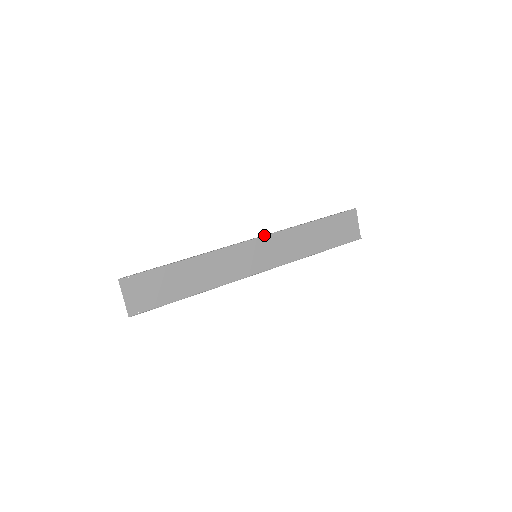
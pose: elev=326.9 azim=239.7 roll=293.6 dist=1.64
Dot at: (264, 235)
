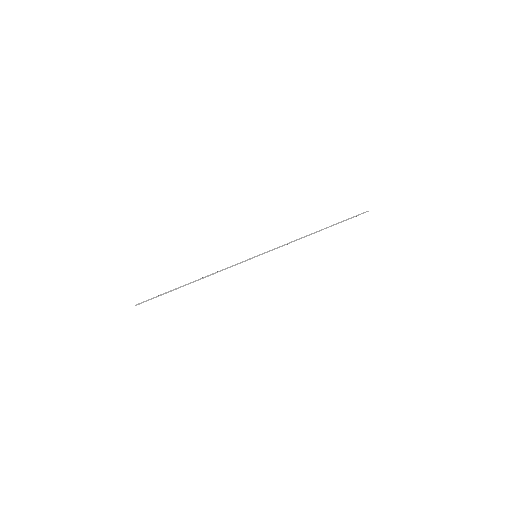
Dot at: occluded
